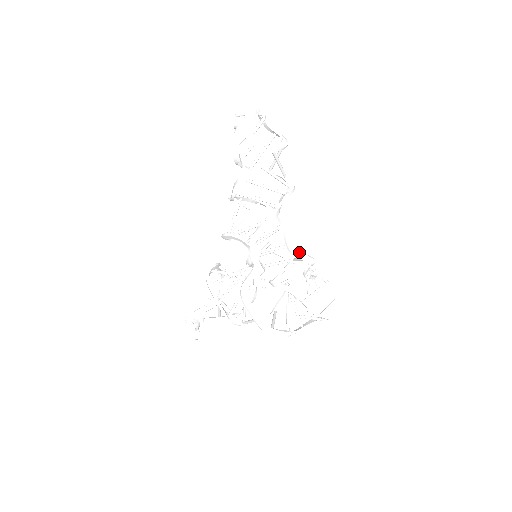
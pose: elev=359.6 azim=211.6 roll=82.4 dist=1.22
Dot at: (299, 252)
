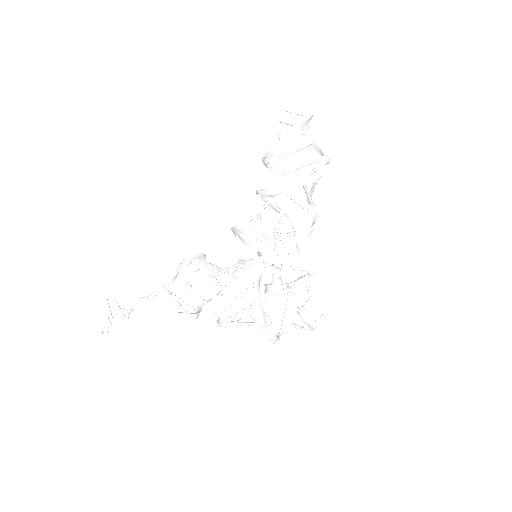
Dot at: (306, 263)
